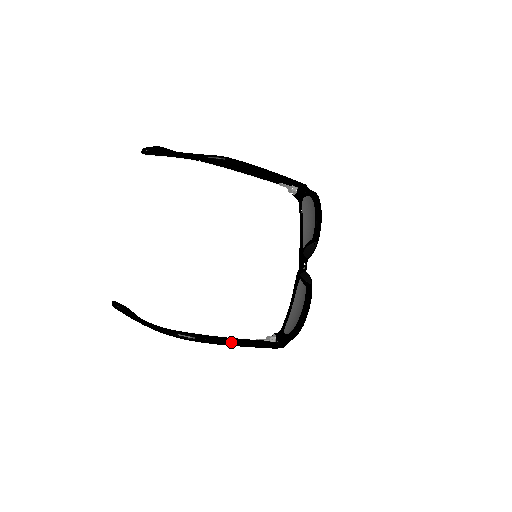
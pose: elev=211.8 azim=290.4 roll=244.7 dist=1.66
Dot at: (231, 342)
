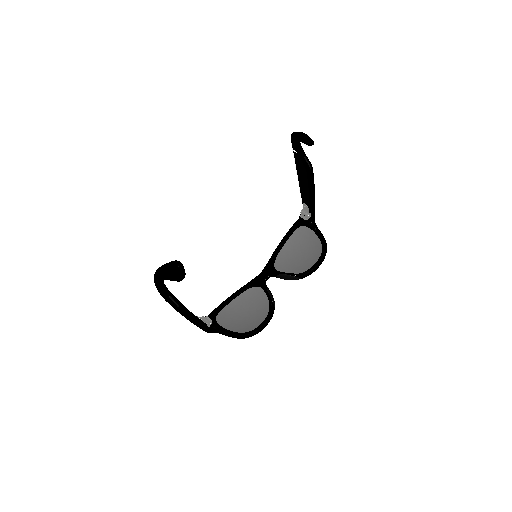
Dot at: (192, 318)
